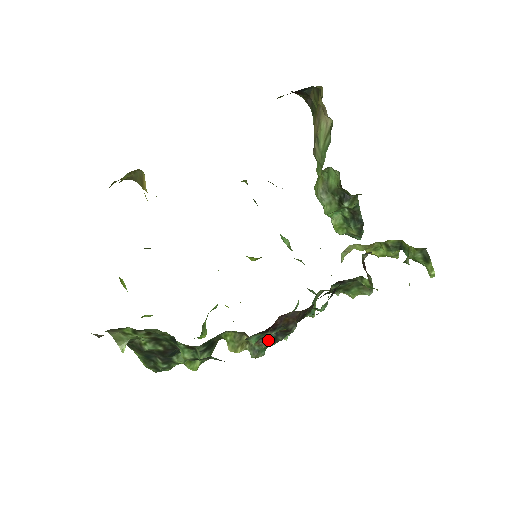
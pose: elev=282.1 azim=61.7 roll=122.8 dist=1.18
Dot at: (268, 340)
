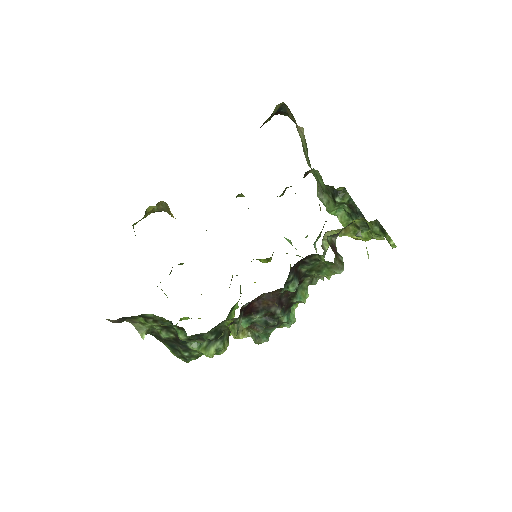
Dot at: (261, 325)
